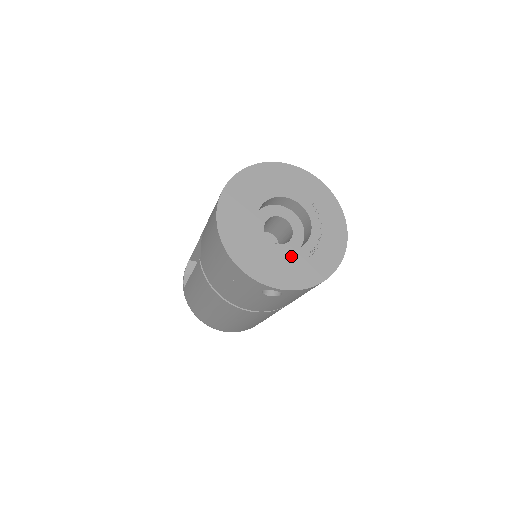
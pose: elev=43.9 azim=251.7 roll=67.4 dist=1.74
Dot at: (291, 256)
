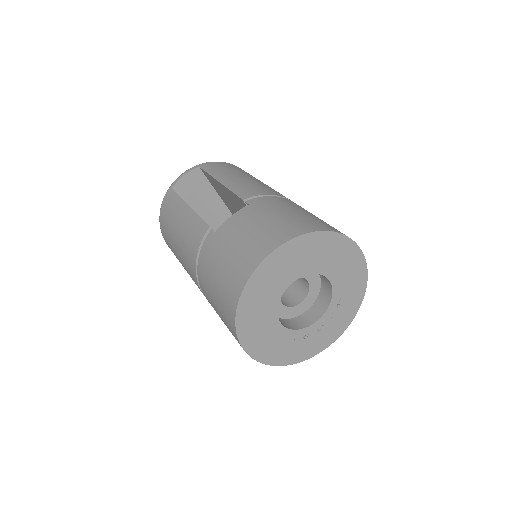
Dot at: (282, 333)
